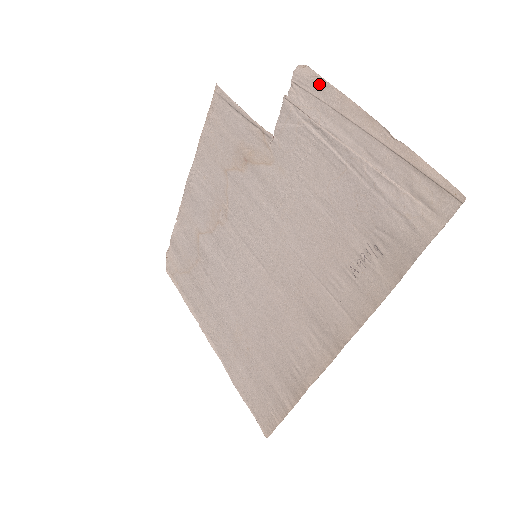
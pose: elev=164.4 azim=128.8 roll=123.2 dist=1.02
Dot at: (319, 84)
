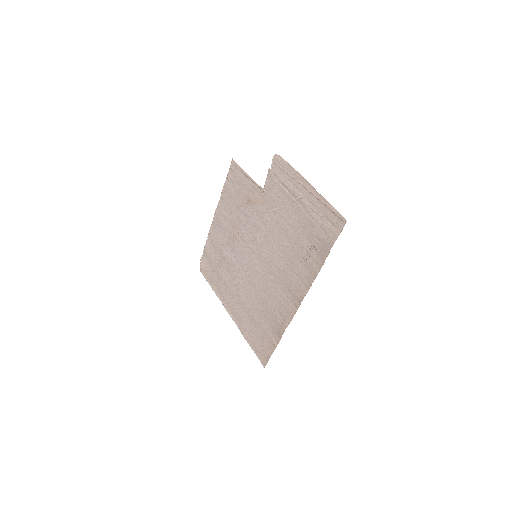
Dot at: (285, 165)
